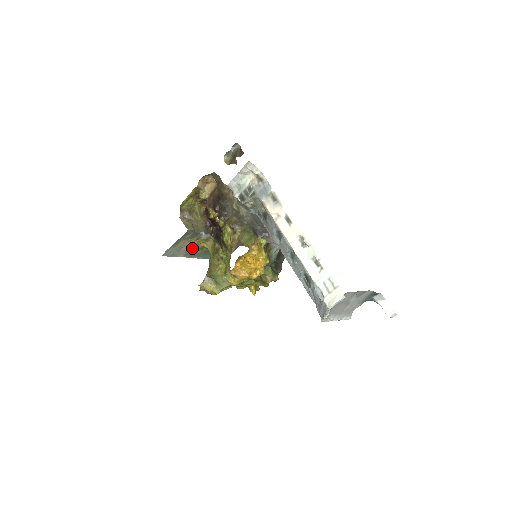
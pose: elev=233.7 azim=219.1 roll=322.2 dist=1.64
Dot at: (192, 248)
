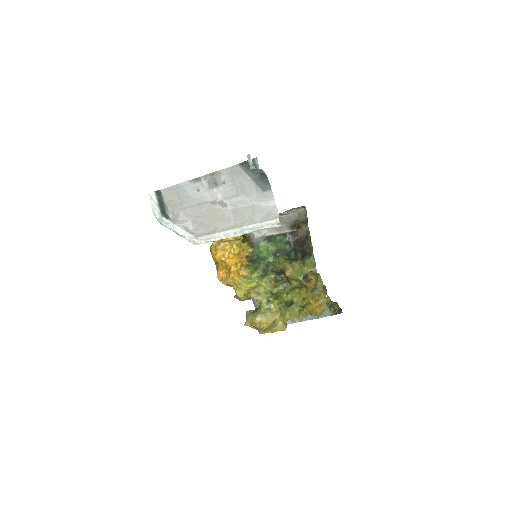
Dot at: occluded
